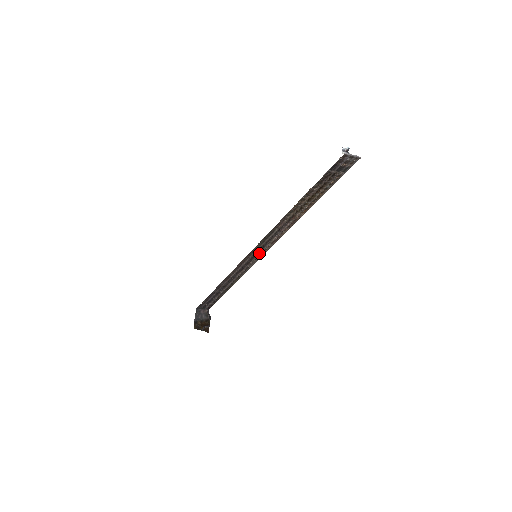
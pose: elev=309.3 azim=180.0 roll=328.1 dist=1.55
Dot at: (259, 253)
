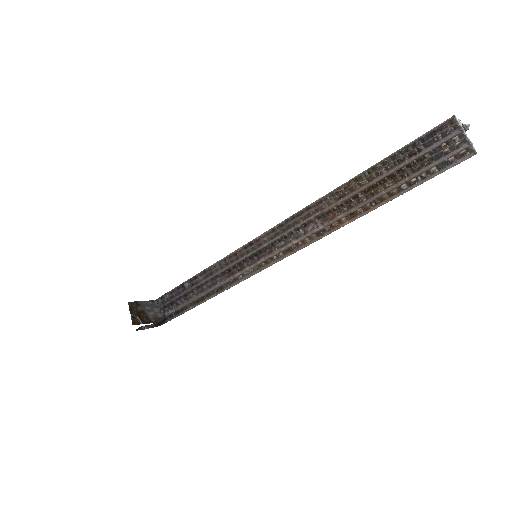
Dot at: (262, 258)
